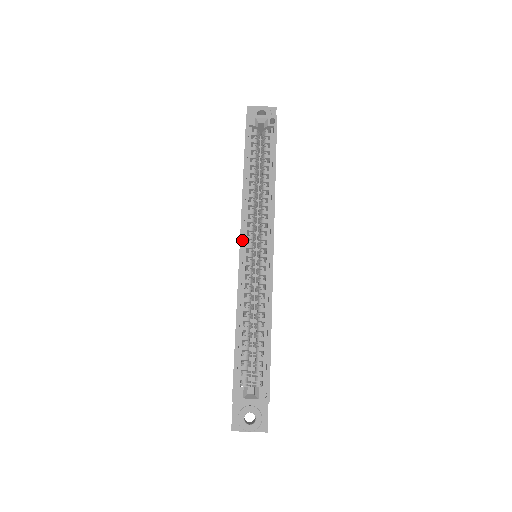
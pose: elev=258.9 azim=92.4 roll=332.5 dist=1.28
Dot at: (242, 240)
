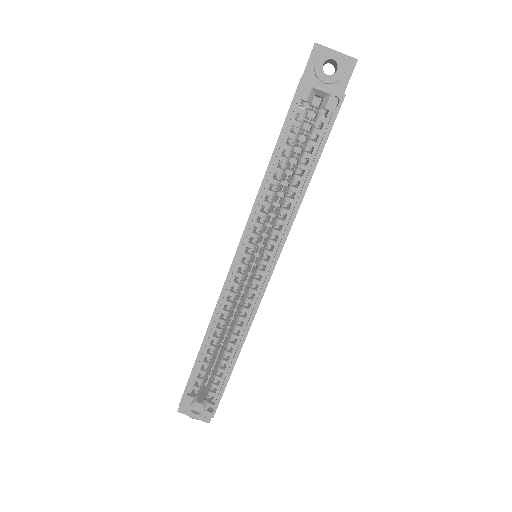
Dot at: (236, 259)
